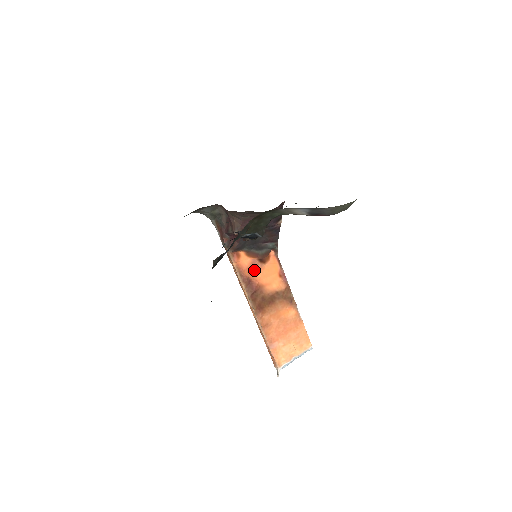
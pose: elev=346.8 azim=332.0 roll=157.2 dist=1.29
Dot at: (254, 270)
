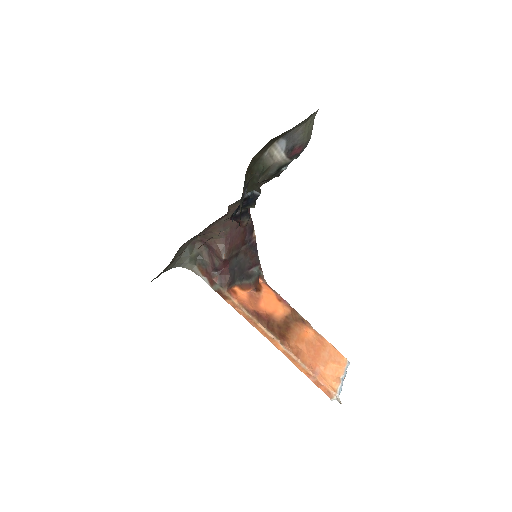
Dot at: (255, 302)
